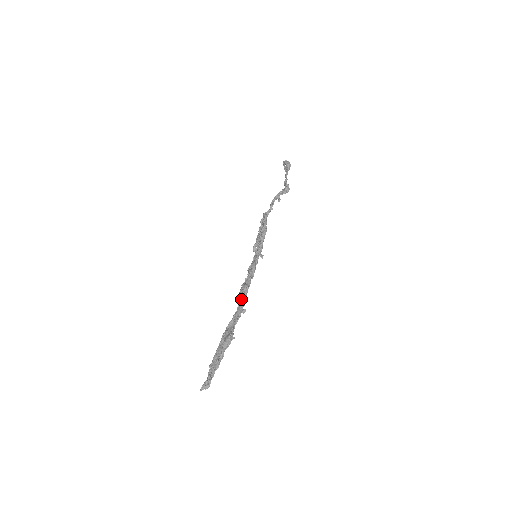
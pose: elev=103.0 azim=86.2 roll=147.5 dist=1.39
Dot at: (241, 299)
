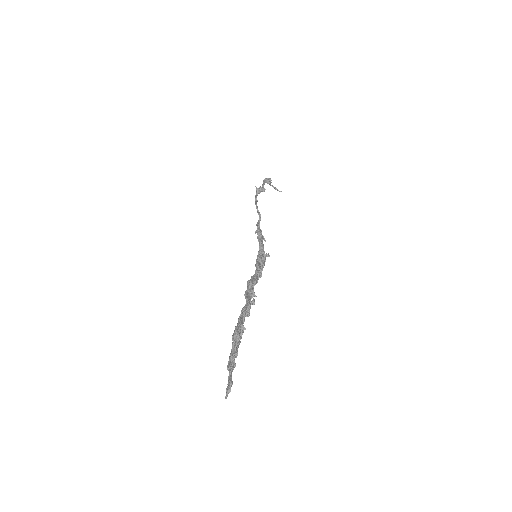
Dot at: (247, 295)
